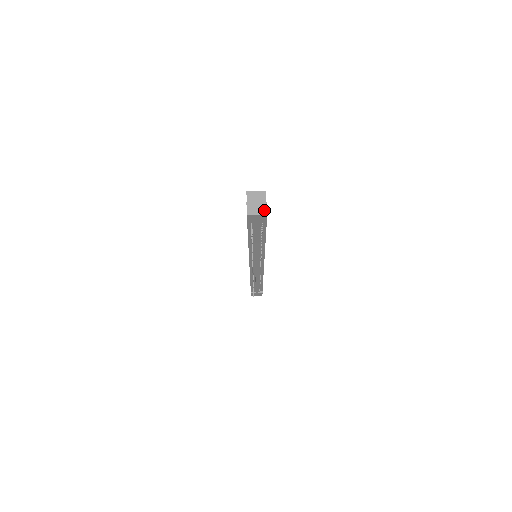
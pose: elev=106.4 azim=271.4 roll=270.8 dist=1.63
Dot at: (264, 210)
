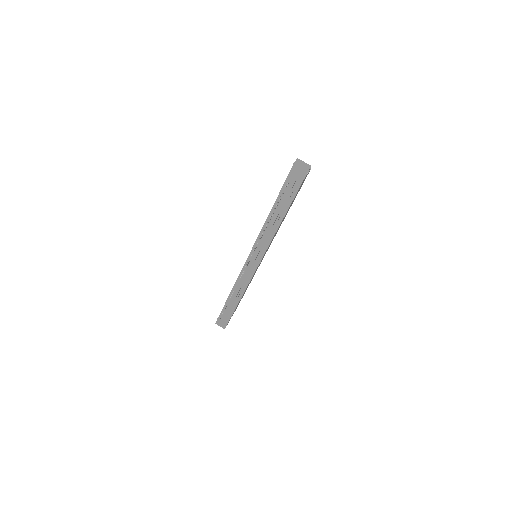
Dot at: (307, 168)
